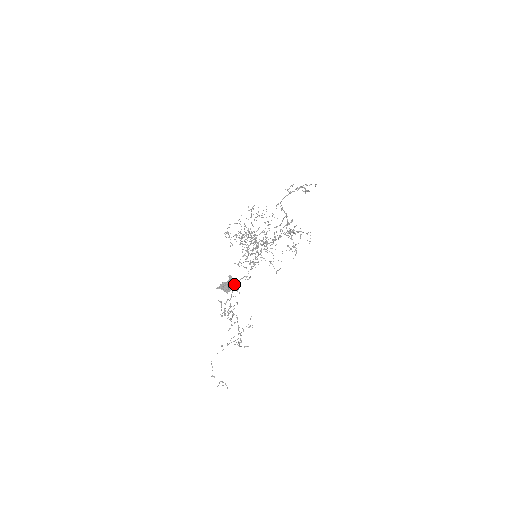
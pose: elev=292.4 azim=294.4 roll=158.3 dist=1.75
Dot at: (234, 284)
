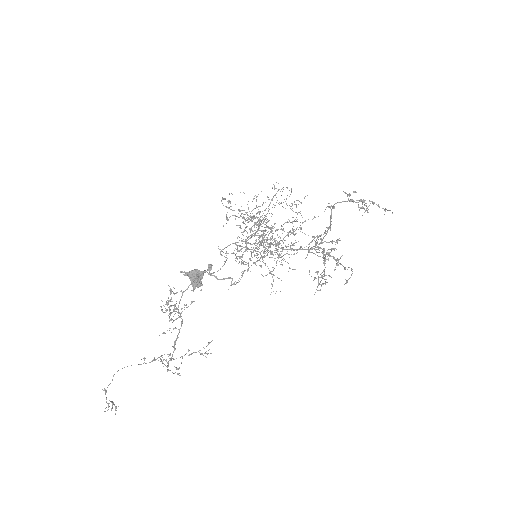
Dot at: occluded
